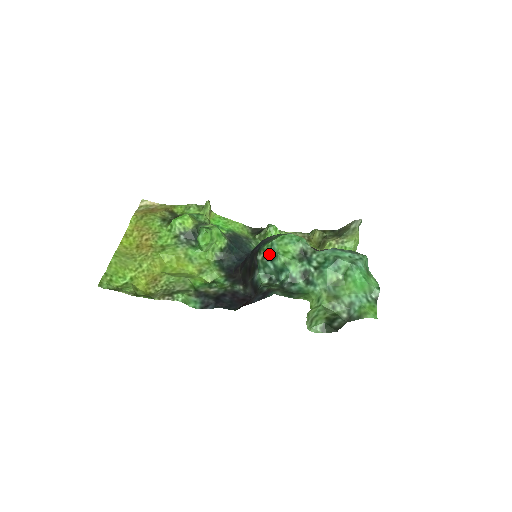
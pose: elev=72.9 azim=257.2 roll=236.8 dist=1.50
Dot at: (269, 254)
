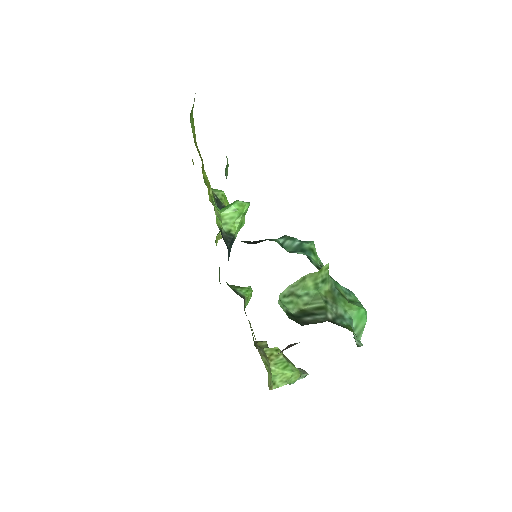
Dot at: occluded
